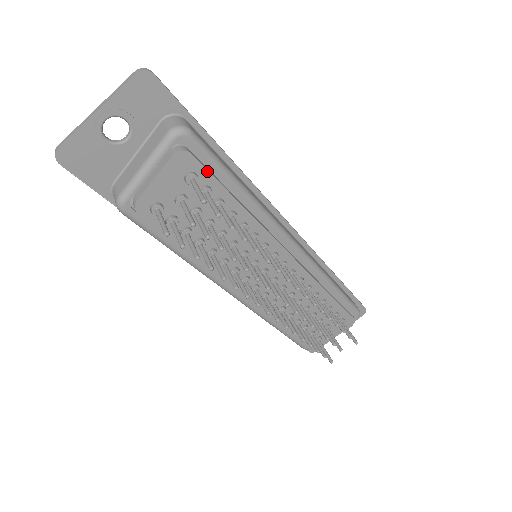
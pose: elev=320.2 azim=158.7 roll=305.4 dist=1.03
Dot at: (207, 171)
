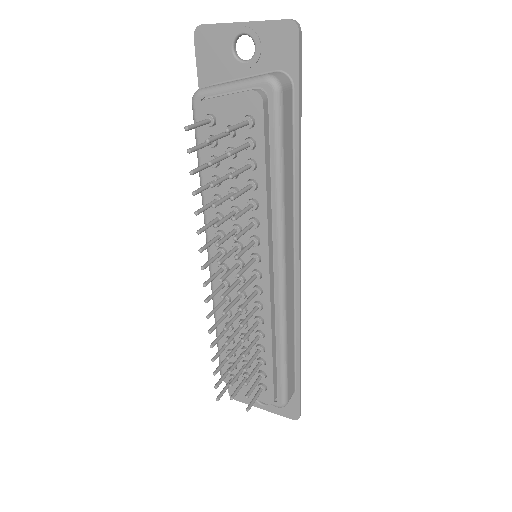
Dot at: (264, 129)
